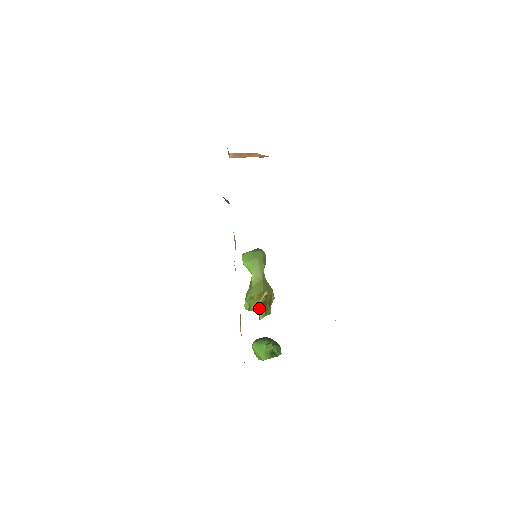
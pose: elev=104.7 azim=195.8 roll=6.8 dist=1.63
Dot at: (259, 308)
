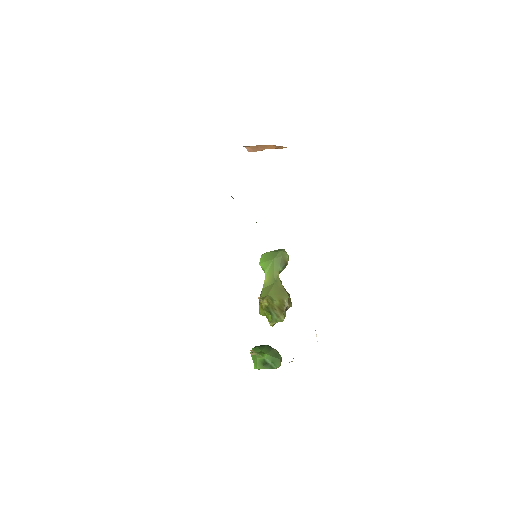
Dot at: (265, 313)
